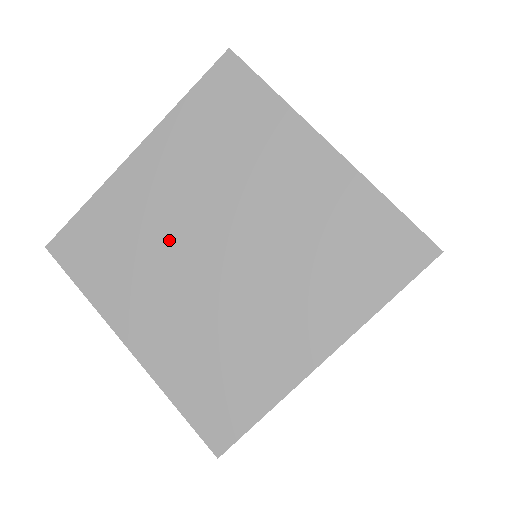
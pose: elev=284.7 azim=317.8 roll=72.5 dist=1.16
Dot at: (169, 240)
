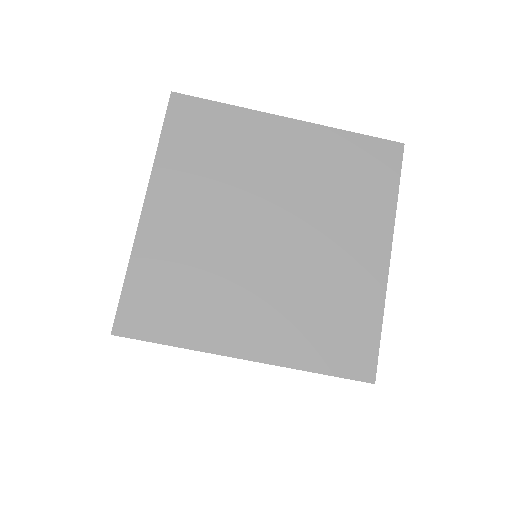
Dot at: (222, 253)
